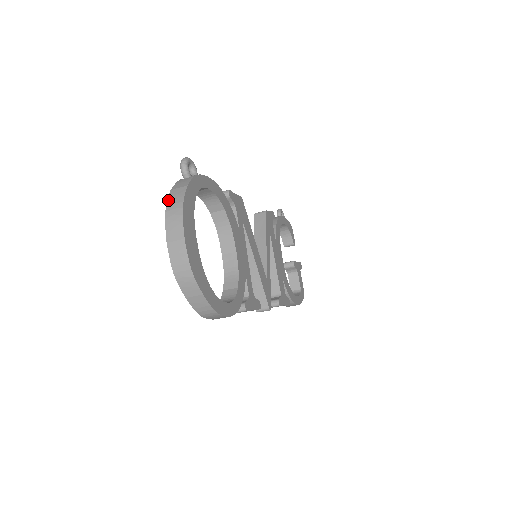
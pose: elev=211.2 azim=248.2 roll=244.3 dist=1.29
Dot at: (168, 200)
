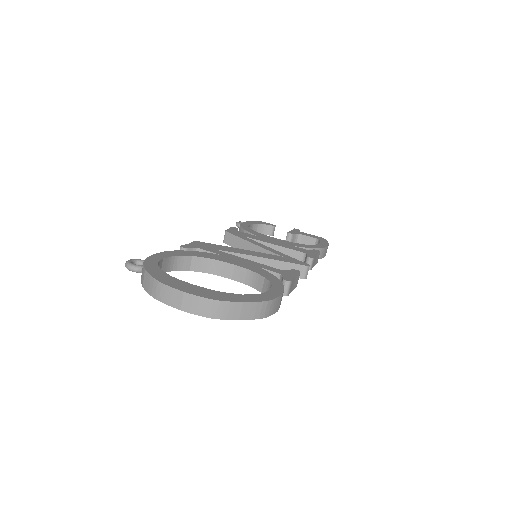
Dot at: (148, 292)
